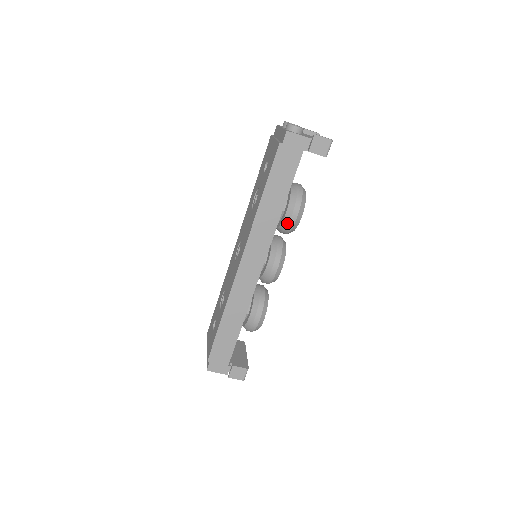
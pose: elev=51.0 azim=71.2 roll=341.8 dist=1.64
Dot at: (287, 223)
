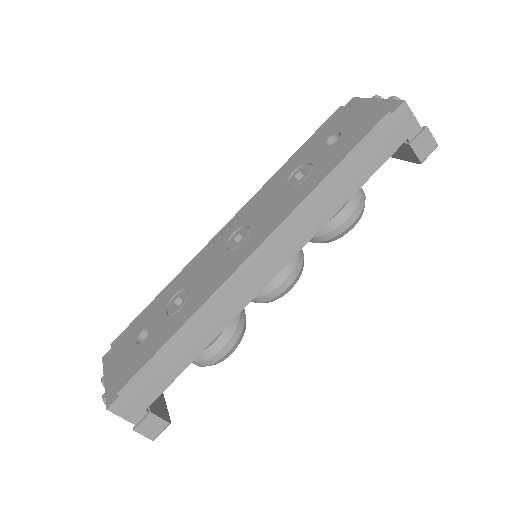
Dot at: (335, 226)
